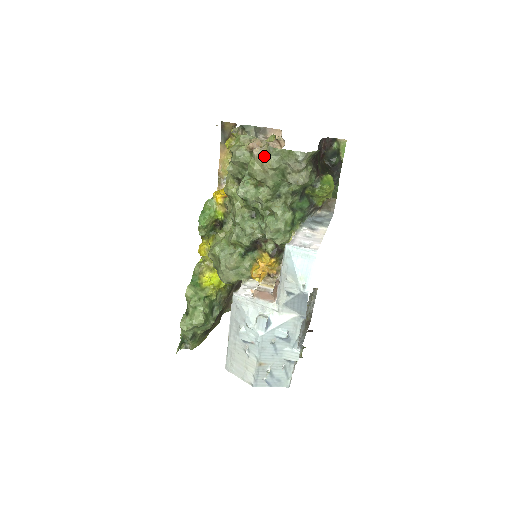
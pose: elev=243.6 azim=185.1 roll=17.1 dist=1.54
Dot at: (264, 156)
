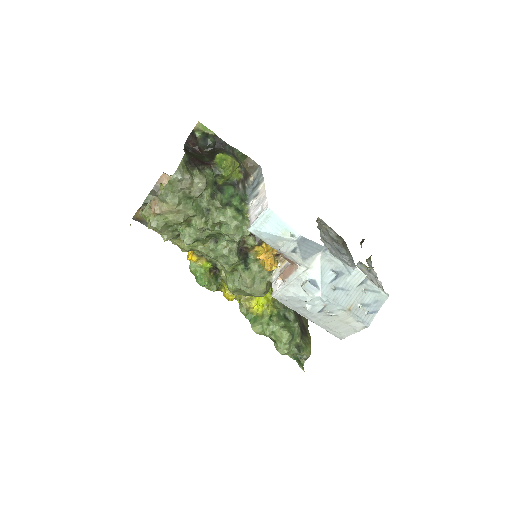
Dot at: (164, 206)
